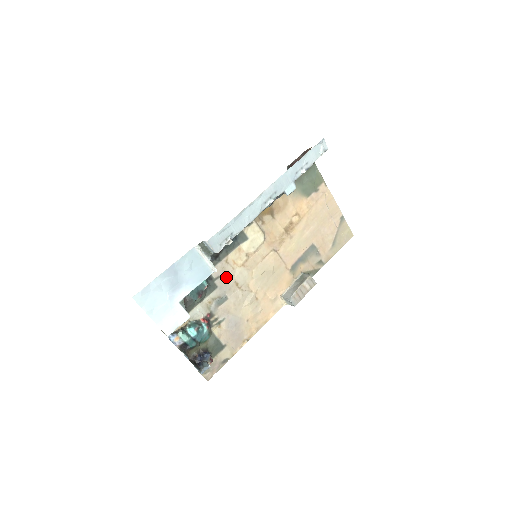
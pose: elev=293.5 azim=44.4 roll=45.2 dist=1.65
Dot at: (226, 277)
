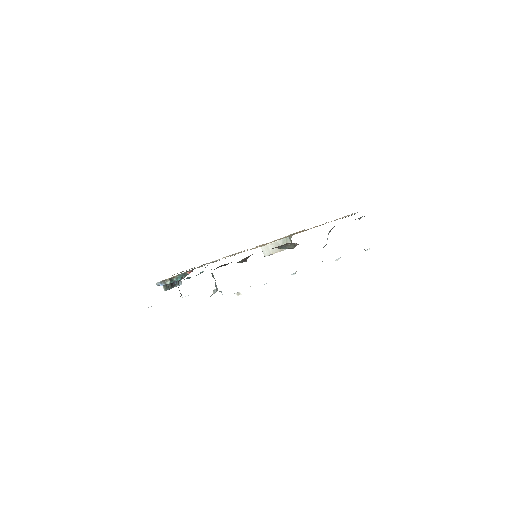
Dot at: occluded
